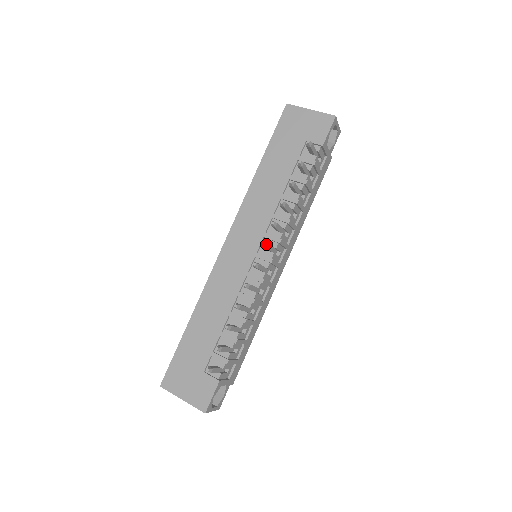
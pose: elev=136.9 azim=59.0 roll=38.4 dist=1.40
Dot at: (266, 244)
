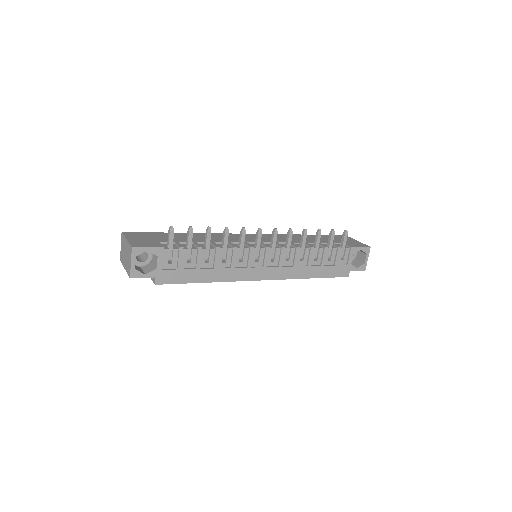
Dot at: (276, 231)
